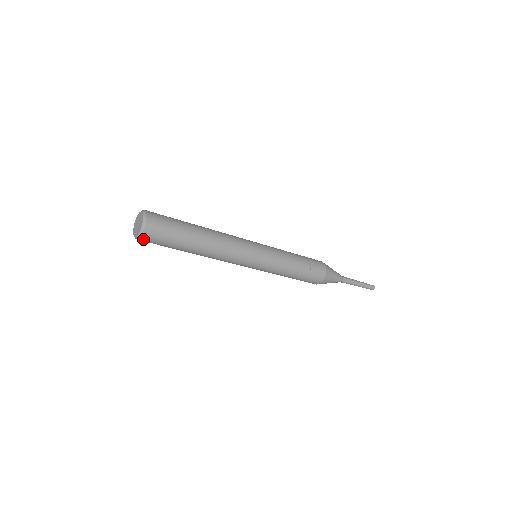
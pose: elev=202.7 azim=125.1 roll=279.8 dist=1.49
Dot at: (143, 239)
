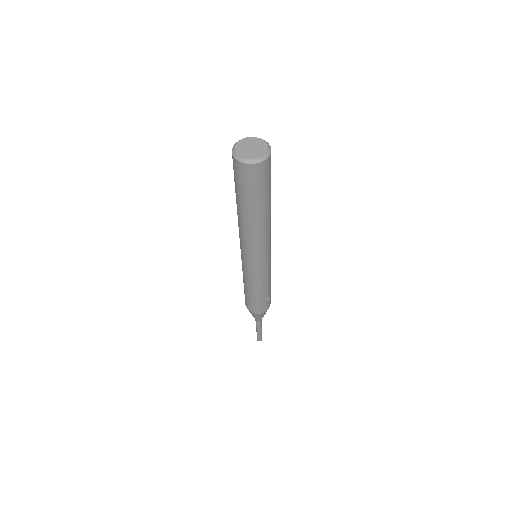
Dot at: (243, 166)
